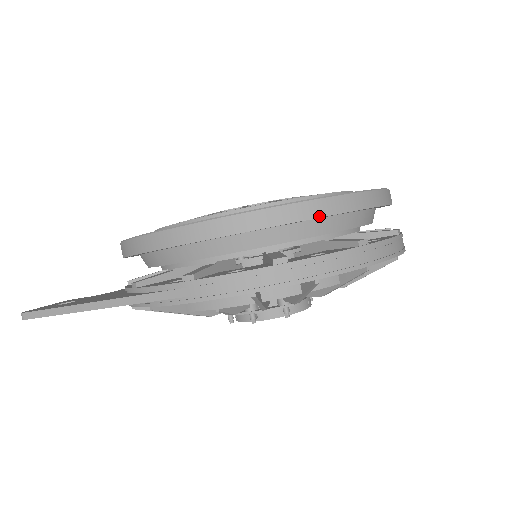
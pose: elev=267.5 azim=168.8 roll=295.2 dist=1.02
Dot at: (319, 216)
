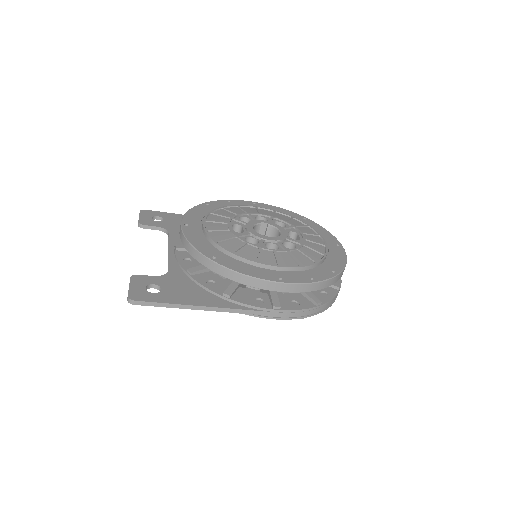
Dot at: occluded
